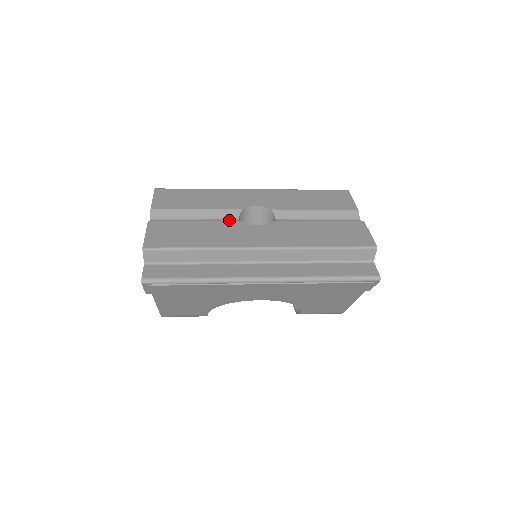
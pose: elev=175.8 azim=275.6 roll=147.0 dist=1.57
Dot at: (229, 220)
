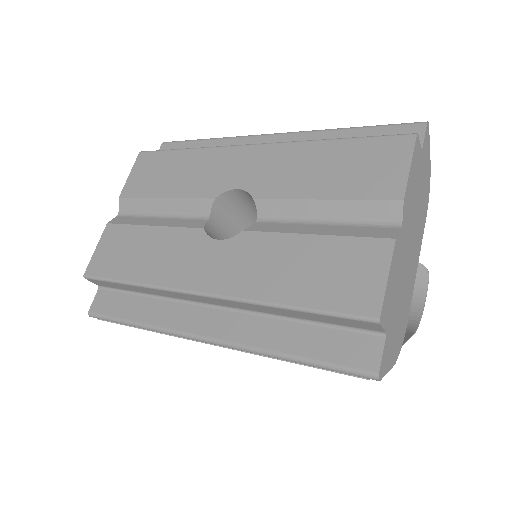
Dot at: (197, 218)
